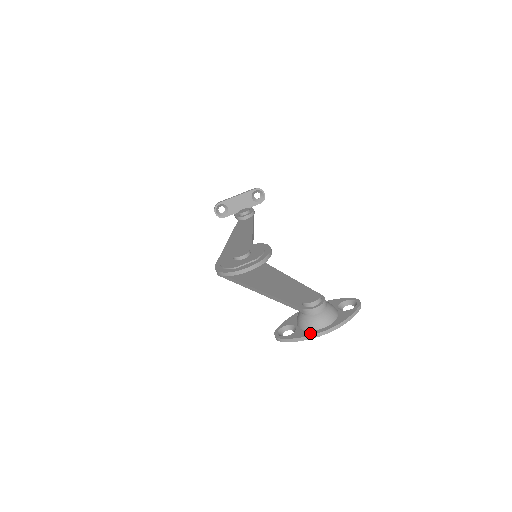
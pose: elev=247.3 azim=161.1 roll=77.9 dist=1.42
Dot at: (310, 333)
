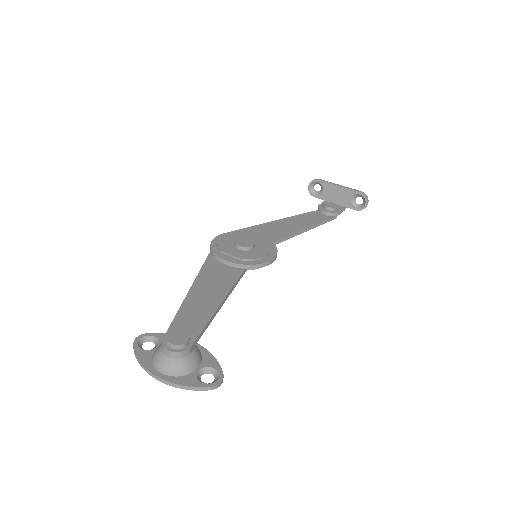
Dot at: (147, 364)
